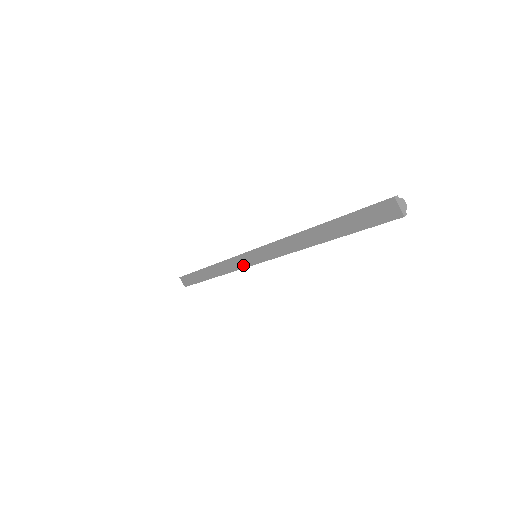
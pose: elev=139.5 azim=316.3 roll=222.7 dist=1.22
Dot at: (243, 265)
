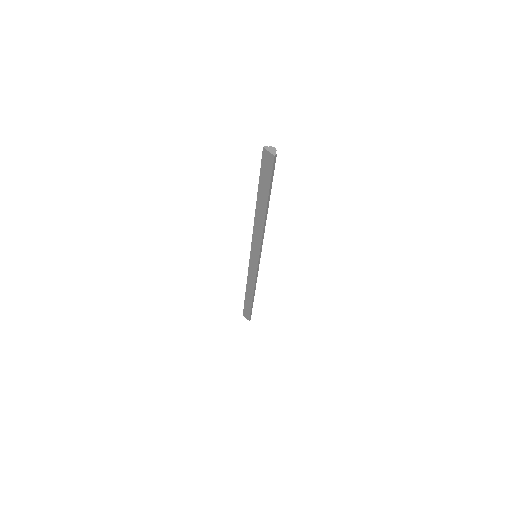
Dot at: (255, 269)
